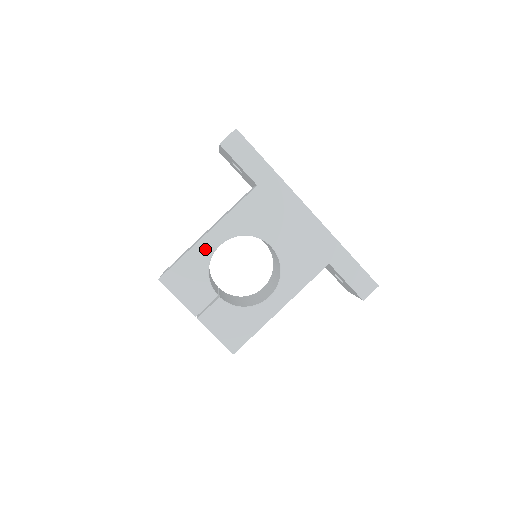
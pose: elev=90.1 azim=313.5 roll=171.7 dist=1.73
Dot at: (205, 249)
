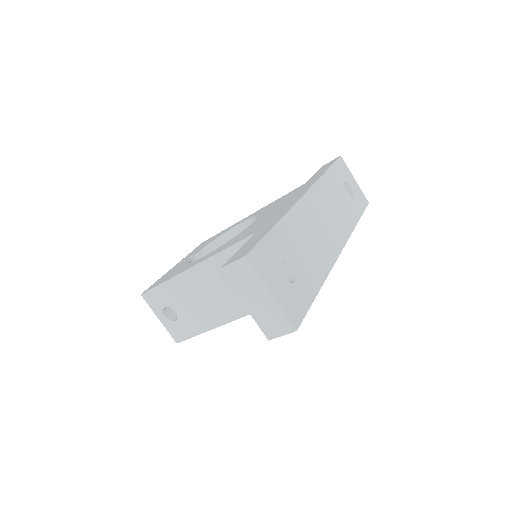
Dot at: occluded
